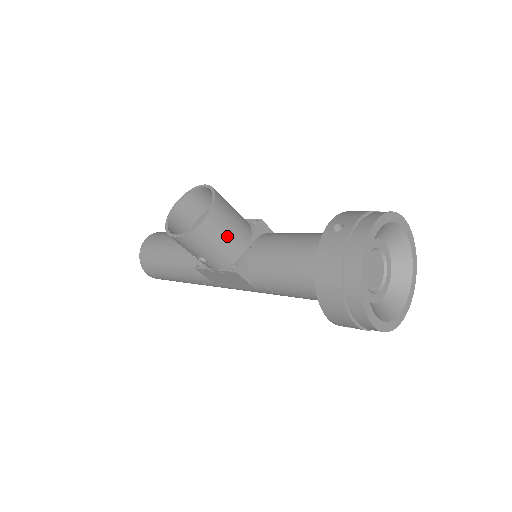
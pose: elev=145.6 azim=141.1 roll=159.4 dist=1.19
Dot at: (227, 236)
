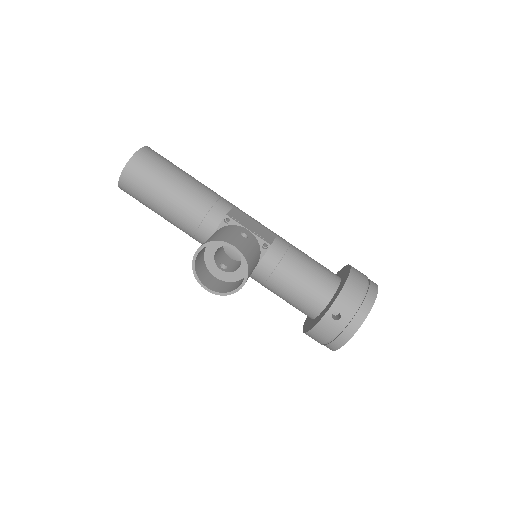
Dot at: occluded
